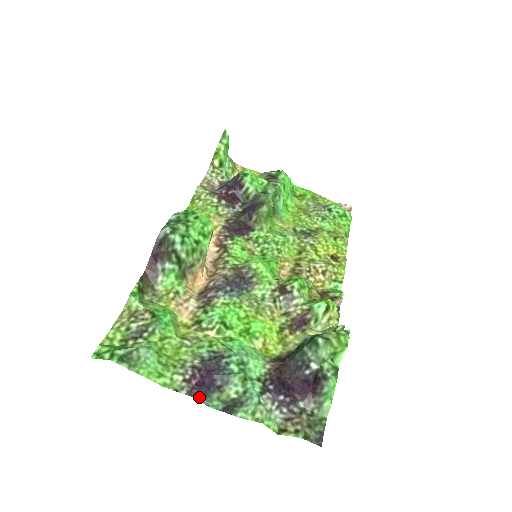
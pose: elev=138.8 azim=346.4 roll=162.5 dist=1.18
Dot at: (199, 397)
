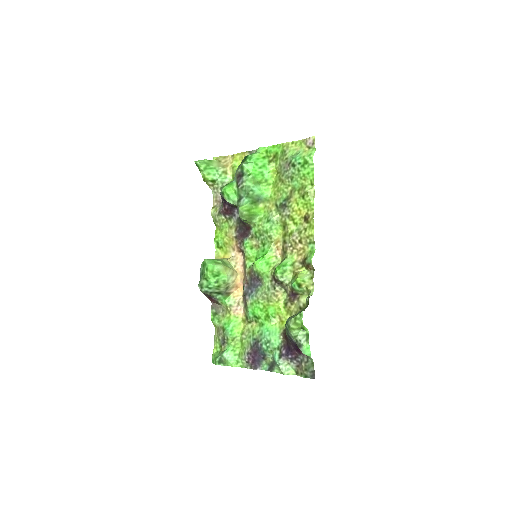
Dot at: (256, 367)
